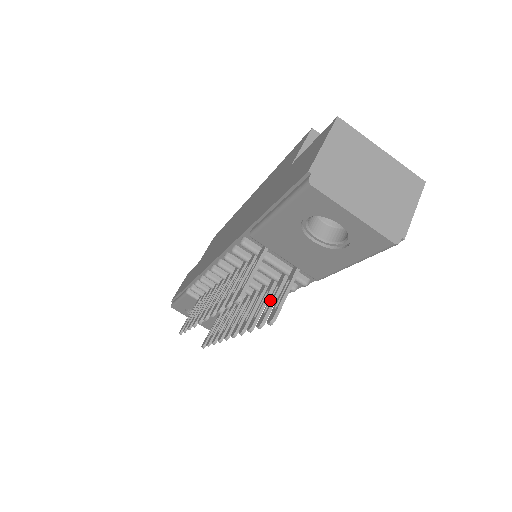
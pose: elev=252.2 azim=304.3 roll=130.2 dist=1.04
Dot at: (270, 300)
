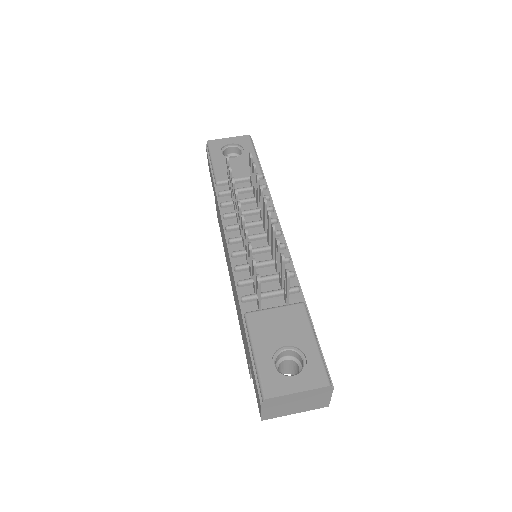
Dot at: (254, 181)
